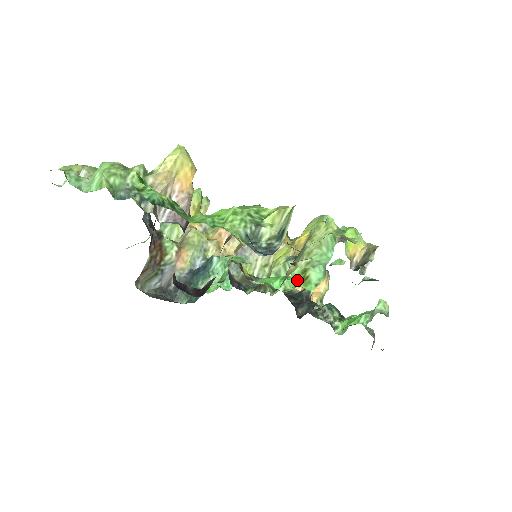
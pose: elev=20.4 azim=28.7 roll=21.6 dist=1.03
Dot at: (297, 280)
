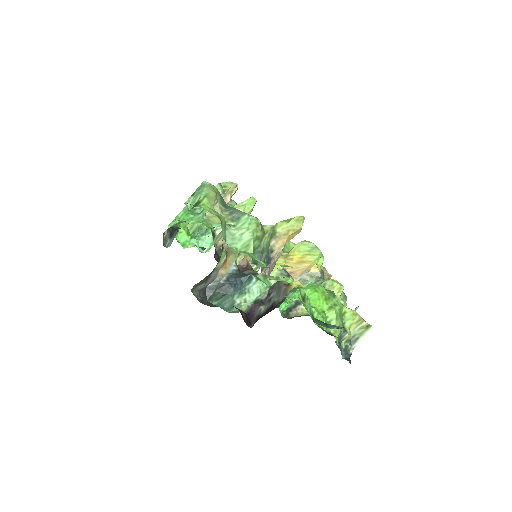
Dot at: occluded
